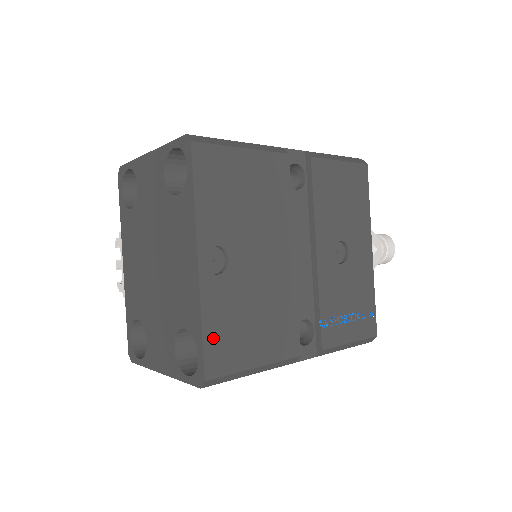
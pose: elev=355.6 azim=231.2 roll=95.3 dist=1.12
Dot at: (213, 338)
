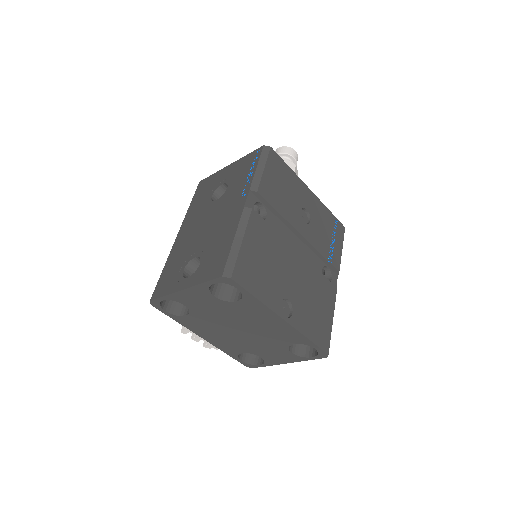
Dot at: (315, 337)
